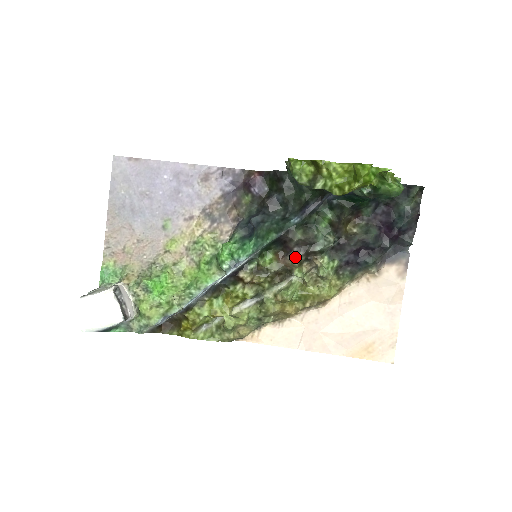
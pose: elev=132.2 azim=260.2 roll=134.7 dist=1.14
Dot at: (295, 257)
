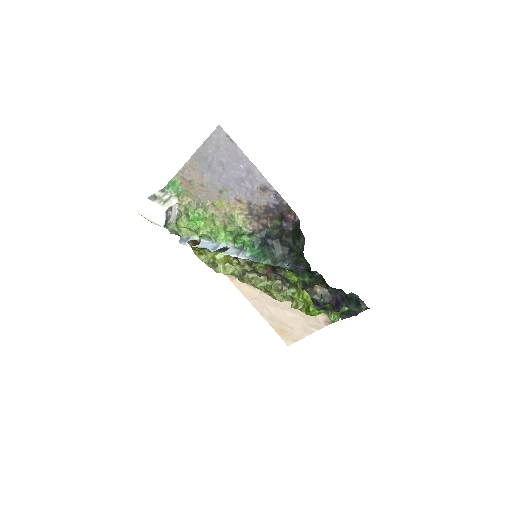
Dot at: (274, 277)
